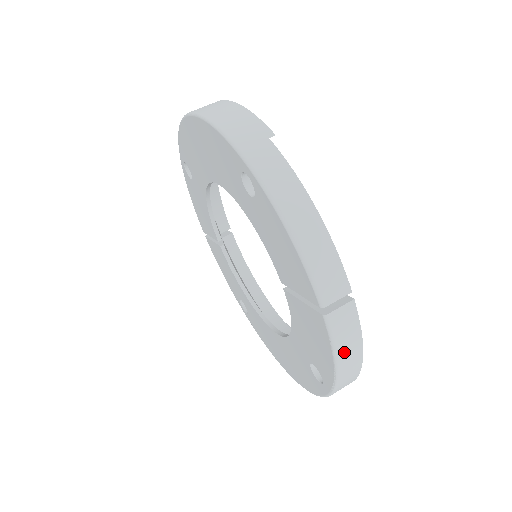
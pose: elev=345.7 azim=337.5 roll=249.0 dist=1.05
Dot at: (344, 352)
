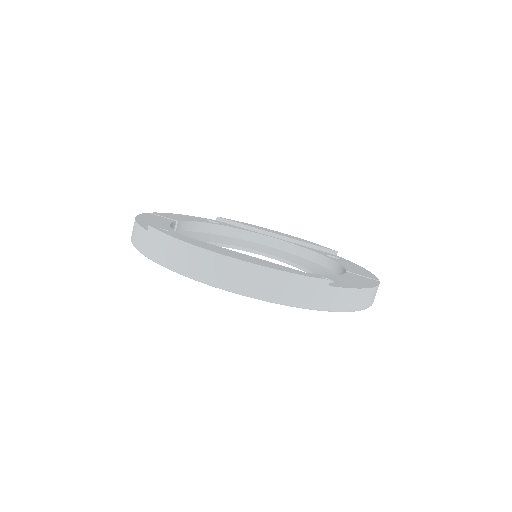
Dot at: occluded
